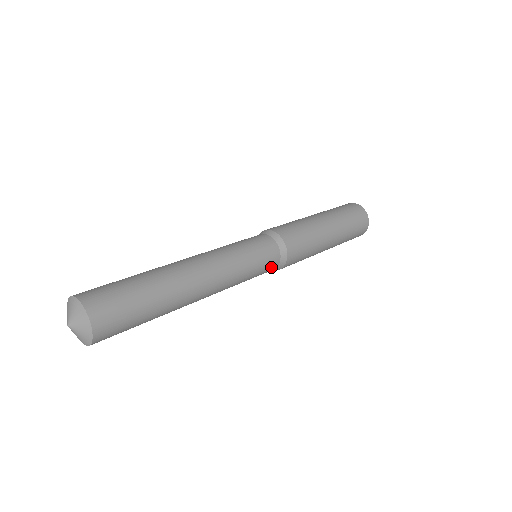
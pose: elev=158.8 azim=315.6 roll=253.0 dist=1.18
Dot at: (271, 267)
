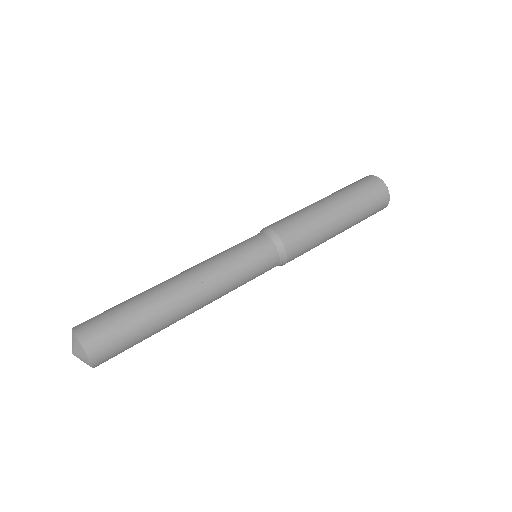
Dot at: (270, 261)
